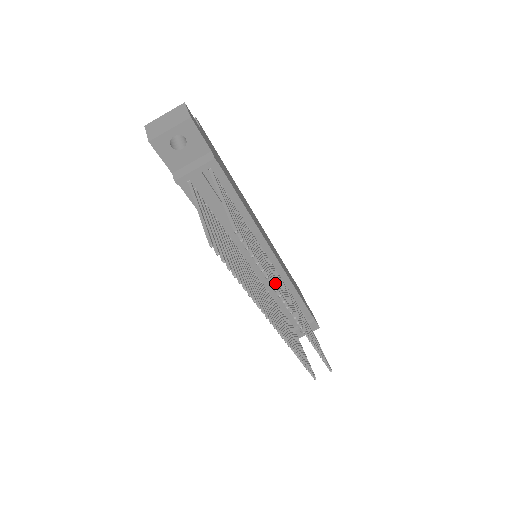
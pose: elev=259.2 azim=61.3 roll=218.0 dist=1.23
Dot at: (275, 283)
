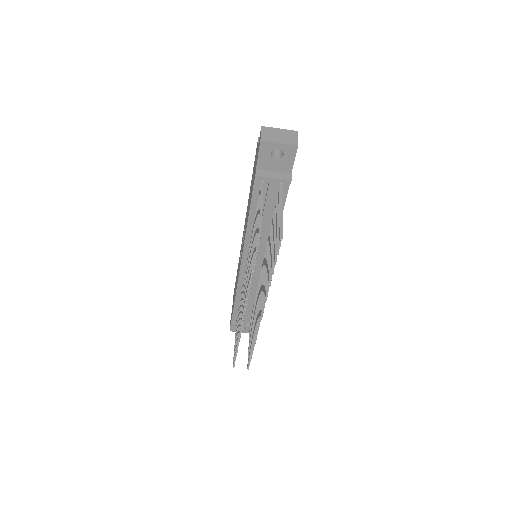
Dot at: occluded
